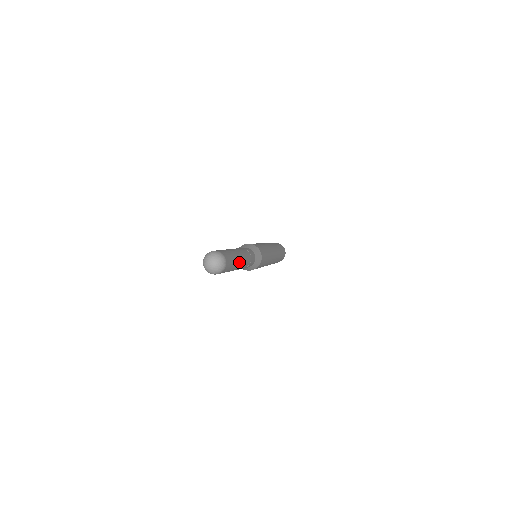
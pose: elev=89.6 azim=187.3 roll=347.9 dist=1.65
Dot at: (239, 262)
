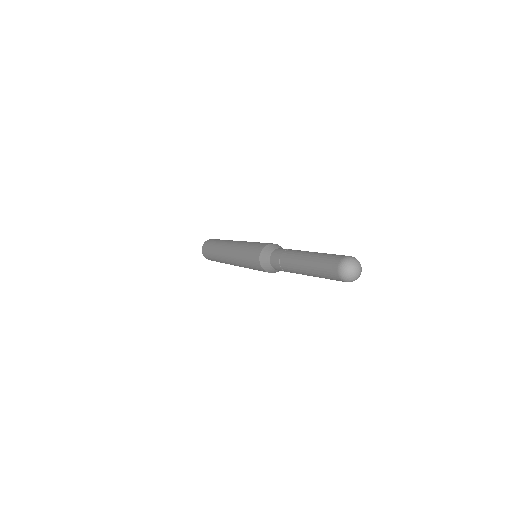
Dot at: occluded
